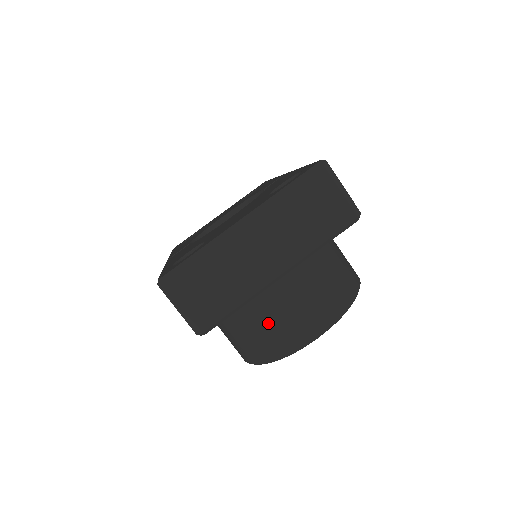
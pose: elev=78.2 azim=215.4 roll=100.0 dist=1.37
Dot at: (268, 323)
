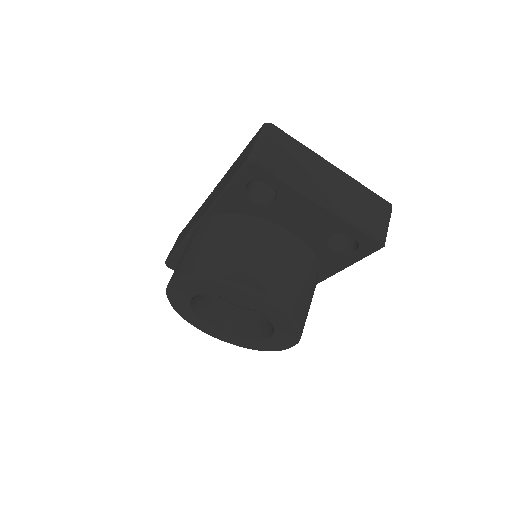
Dot at: (247, 251)
